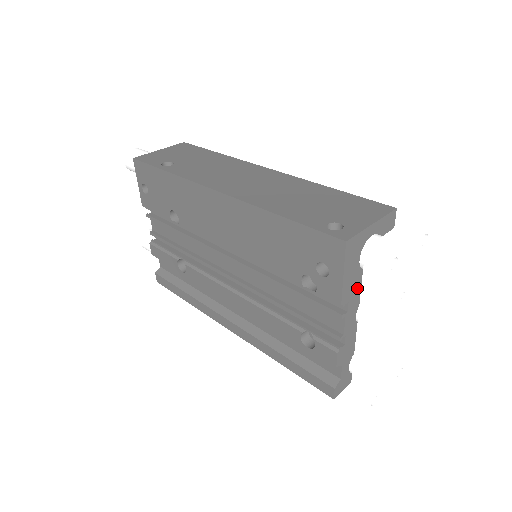
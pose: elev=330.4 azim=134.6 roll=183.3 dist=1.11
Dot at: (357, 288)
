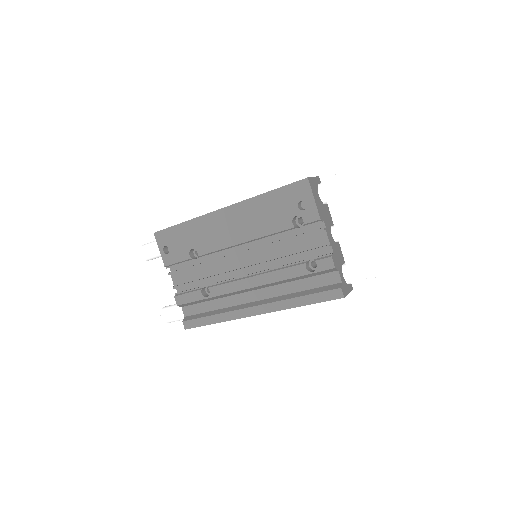
Dot at: (325, 214)
